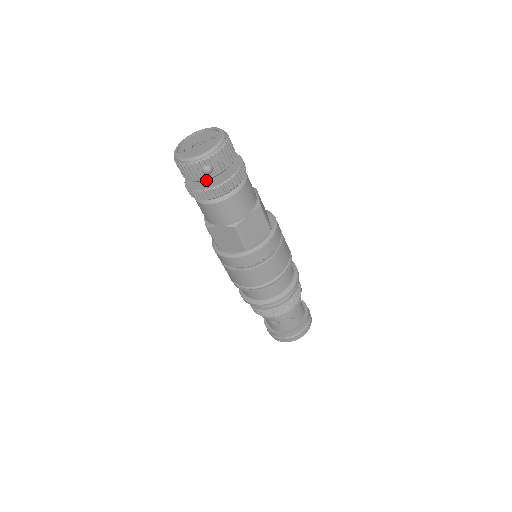
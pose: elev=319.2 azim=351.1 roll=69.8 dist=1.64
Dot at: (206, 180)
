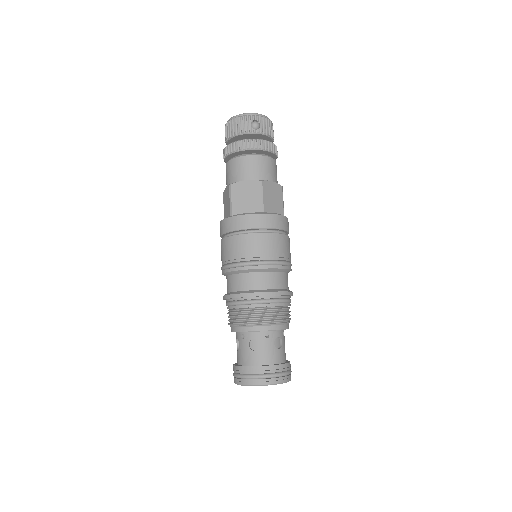
Dot at: occluded
